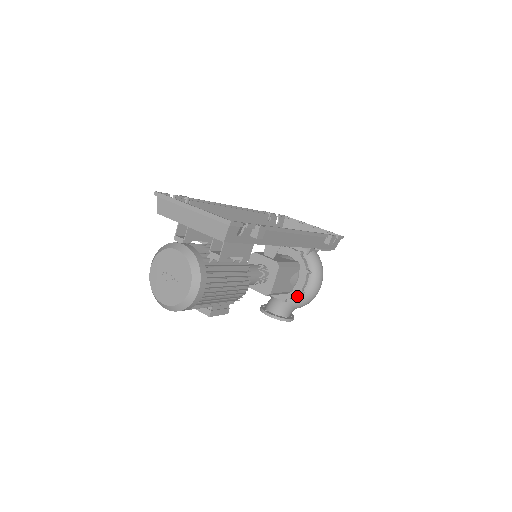
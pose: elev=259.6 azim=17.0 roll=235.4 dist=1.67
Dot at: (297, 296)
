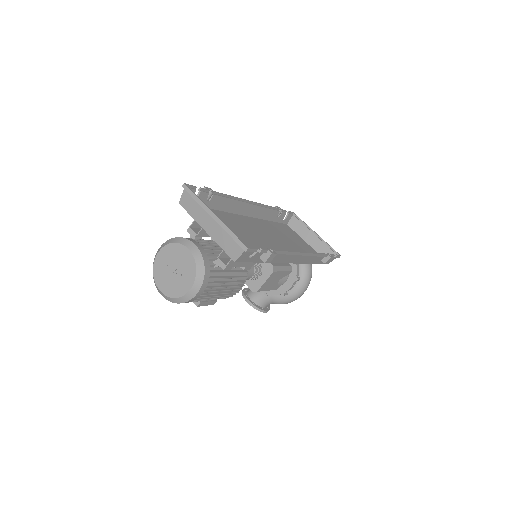
Dot at: (280, 295)
